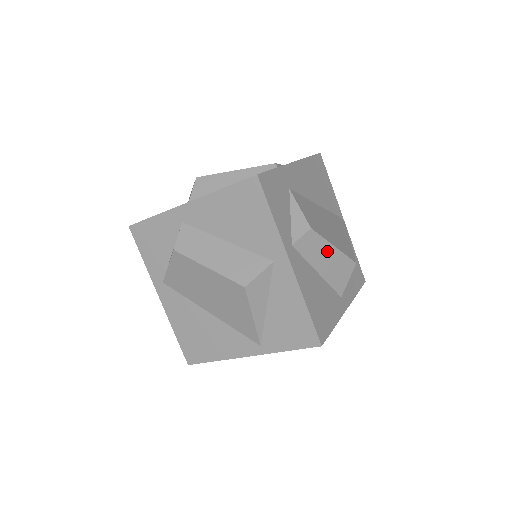
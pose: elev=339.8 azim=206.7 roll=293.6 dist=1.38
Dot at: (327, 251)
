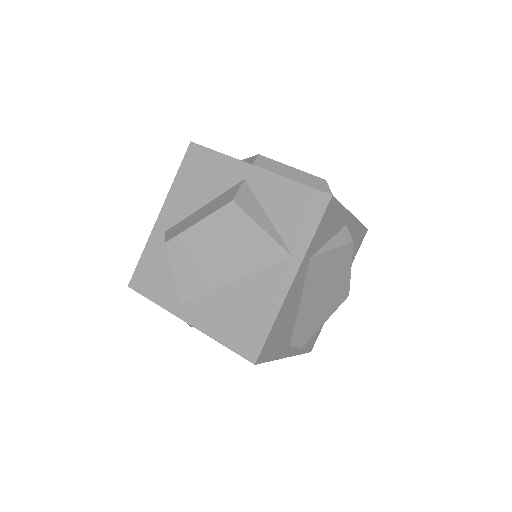
Dot at: (289, 171)
